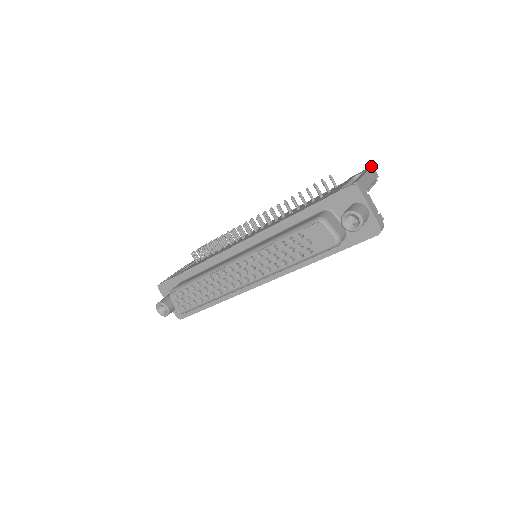
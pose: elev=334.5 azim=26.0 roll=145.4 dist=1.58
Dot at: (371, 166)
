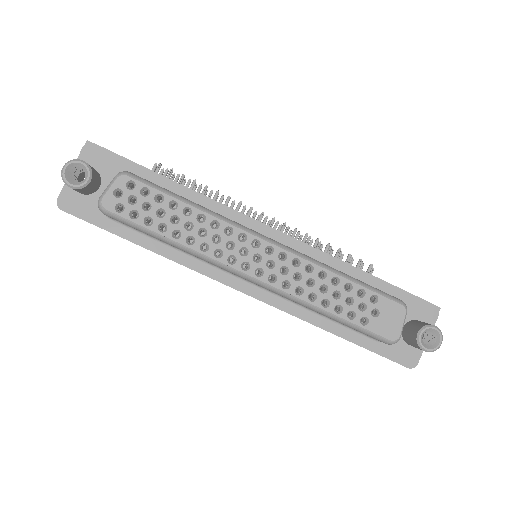
Dot at: occluded
